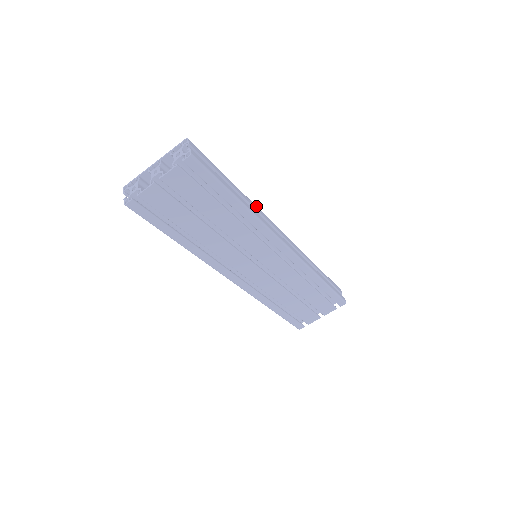
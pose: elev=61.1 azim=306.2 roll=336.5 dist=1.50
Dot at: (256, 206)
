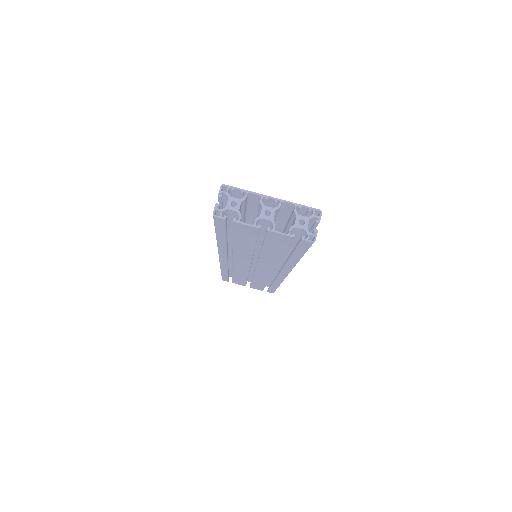
Dot at: occluded
